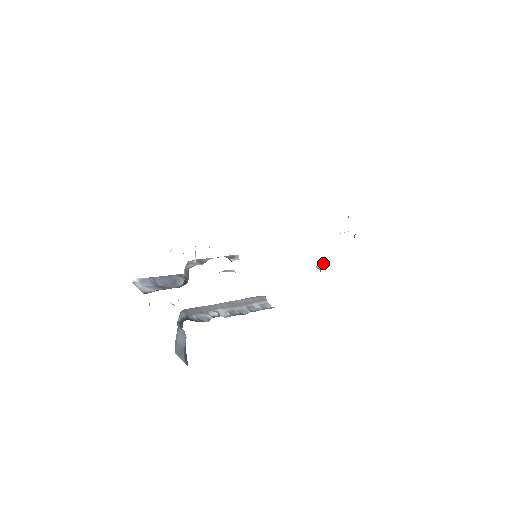
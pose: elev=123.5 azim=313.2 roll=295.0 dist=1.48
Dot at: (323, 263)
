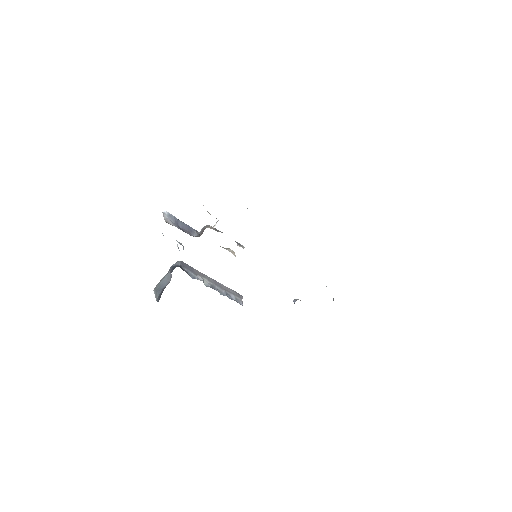
Dot at: occluded
